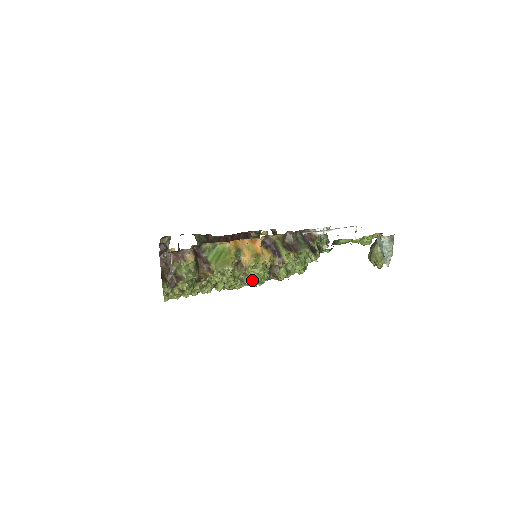
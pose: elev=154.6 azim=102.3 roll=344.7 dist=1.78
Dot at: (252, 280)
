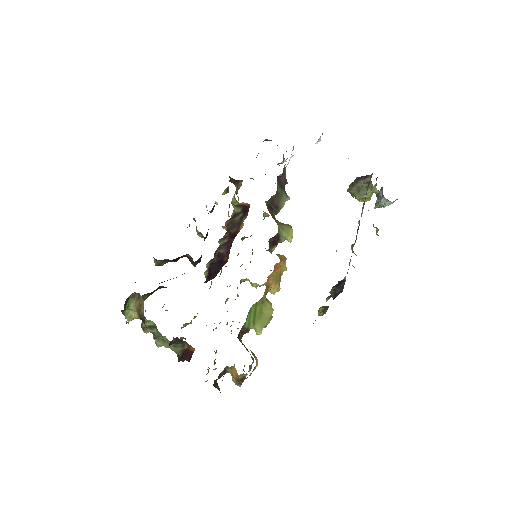
Dot at: occluded
